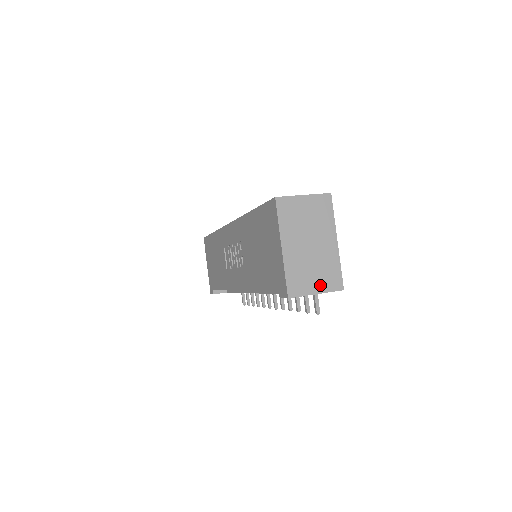
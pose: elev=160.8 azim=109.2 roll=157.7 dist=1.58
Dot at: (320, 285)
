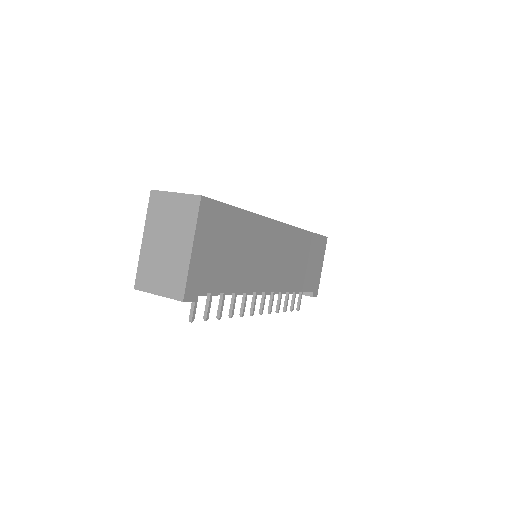
Dot at: (163, 287)
